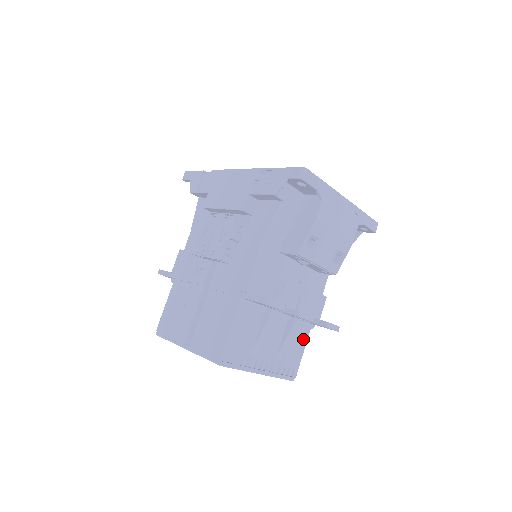
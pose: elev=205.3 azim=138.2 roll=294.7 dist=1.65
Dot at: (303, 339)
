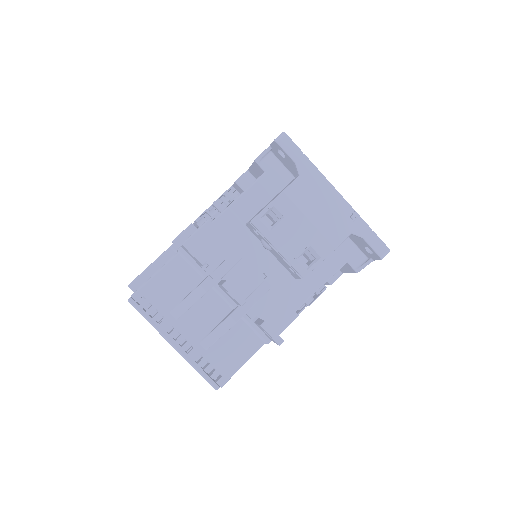
Dot at: (248, 347)
